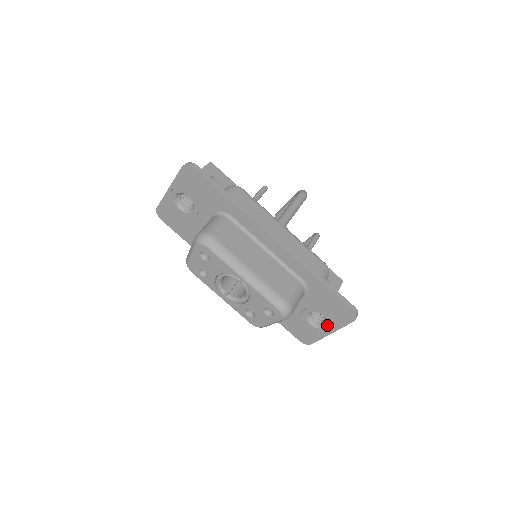
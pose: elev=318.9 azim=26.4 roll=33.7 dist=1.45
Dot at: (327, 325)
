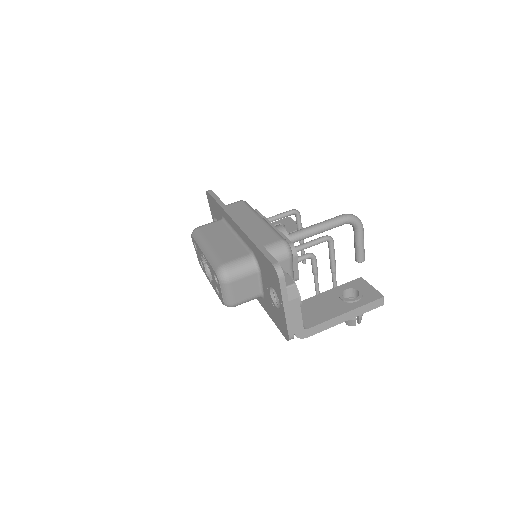
Dot at: occluded
